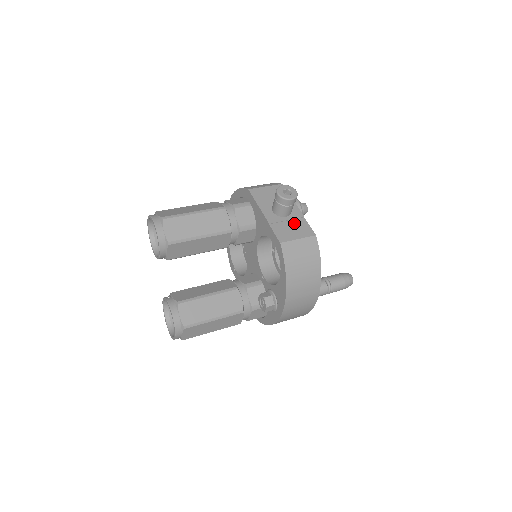
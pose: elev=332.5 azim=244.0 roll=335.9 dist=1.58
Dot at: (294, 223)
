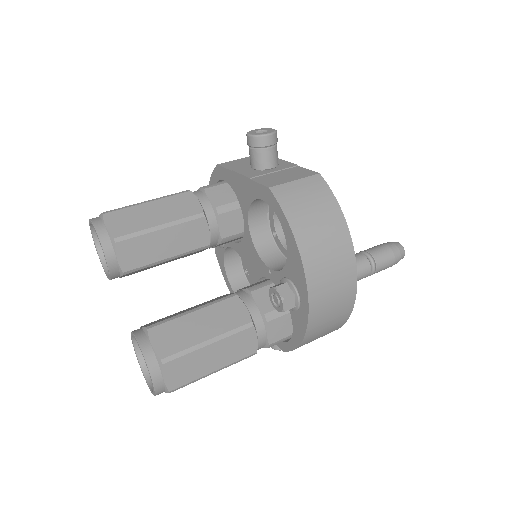
Dot at: (285, 172)
